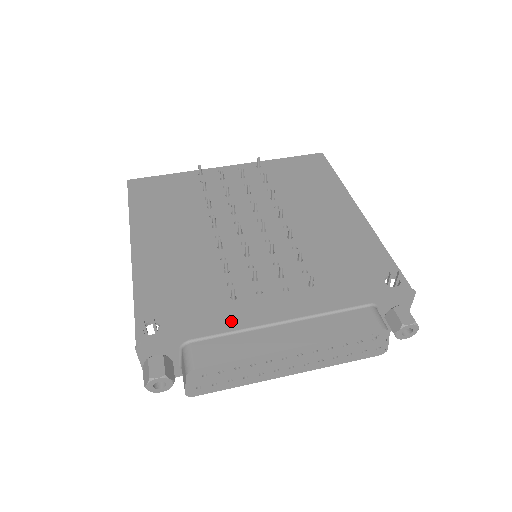
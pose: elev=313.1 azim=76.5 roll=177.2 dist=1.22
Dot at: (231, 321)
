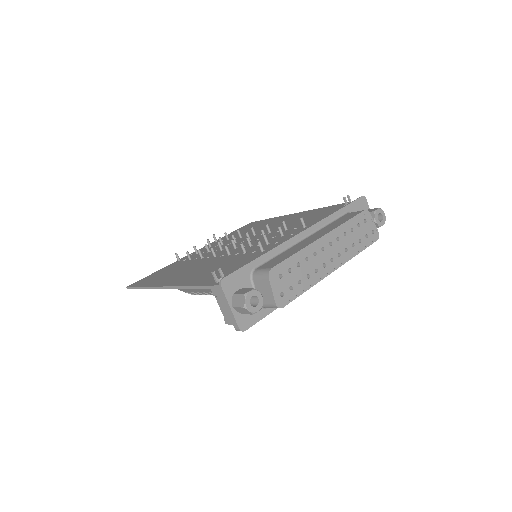
Dot at: occluded
